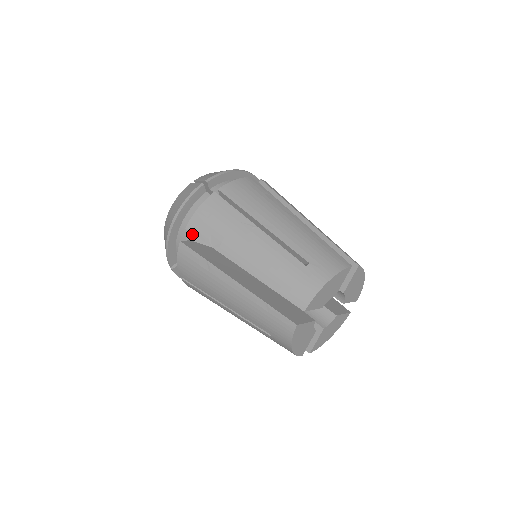
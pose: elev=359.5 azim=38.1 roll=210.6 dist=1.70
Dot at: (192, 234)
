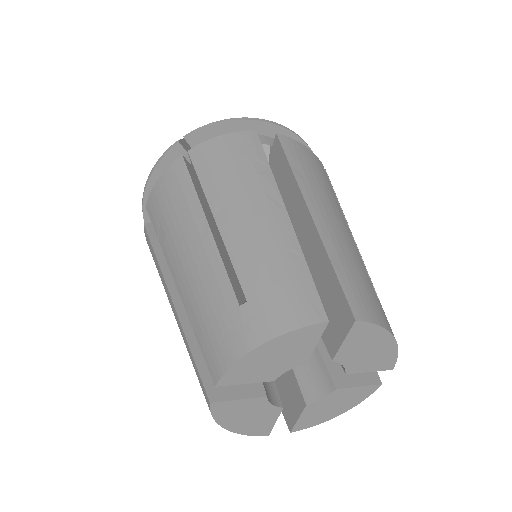
Dot at: occluded
